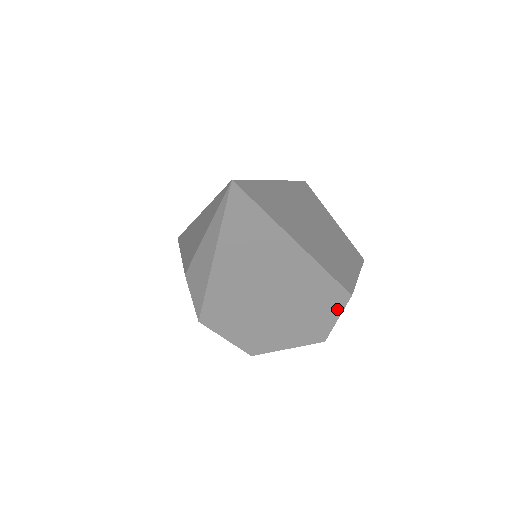
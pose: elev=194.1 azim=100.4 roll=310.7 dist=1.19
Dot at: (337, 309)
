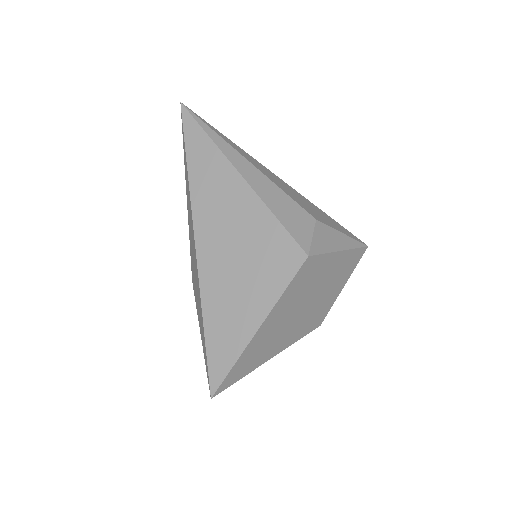
Dot at: occluded
